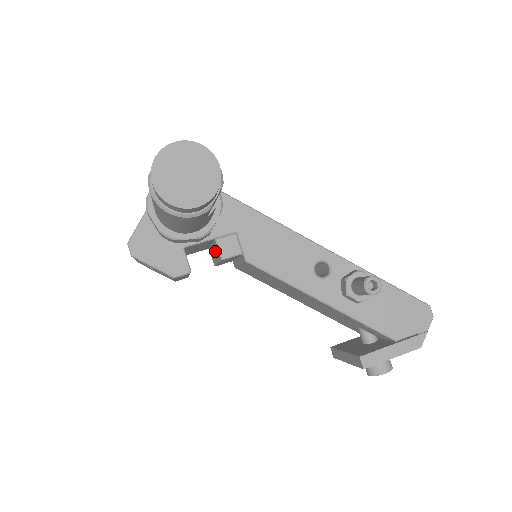
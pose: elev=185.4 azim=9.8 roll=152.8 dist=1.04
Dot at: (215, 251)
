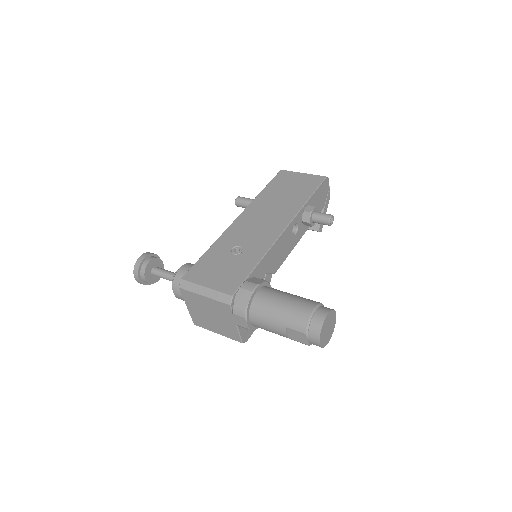
Dot at: occluded
